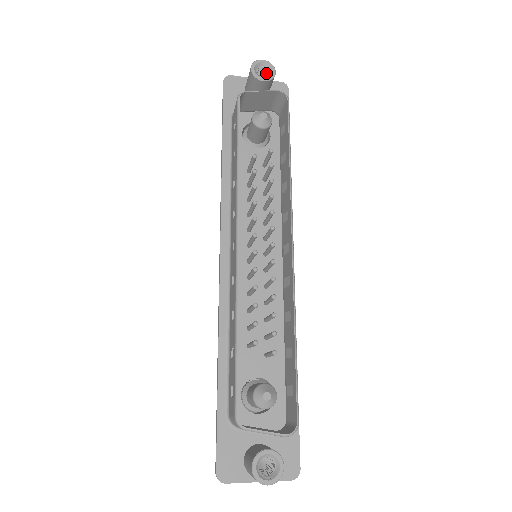
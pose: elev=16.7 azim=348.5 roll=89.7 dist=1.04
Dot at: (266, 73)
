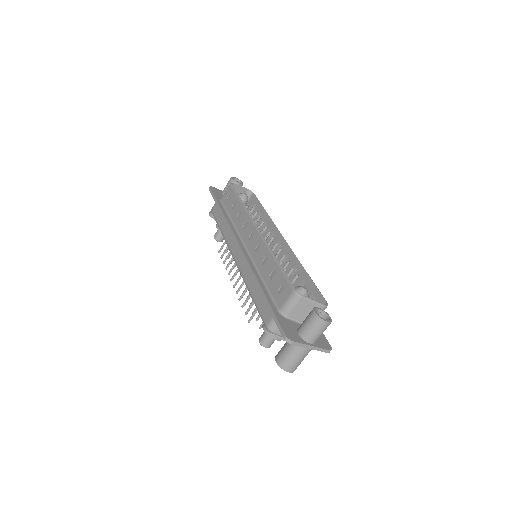
Dot at: occluded
